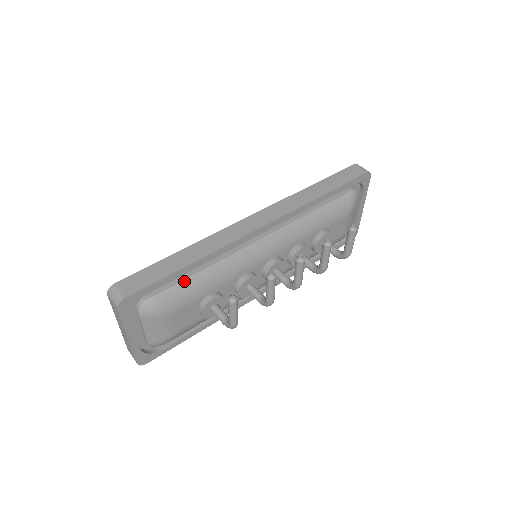
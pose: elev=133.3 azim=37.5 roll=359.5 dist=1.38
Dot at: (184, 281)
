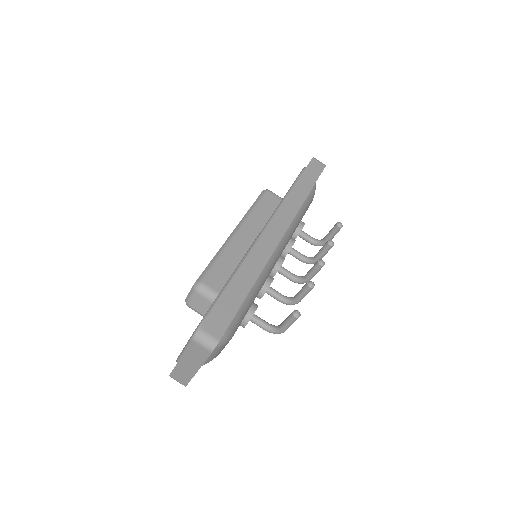
Dot at: occluded
